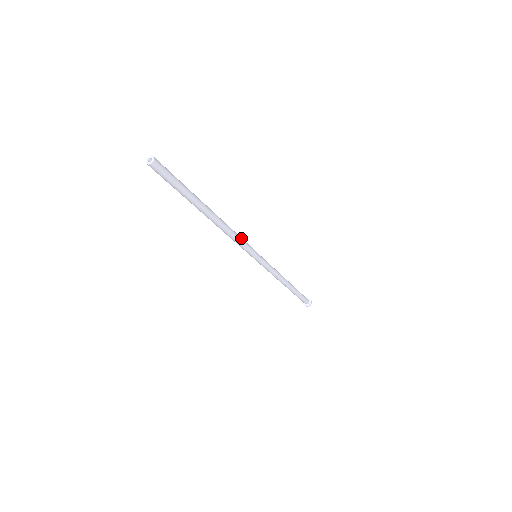
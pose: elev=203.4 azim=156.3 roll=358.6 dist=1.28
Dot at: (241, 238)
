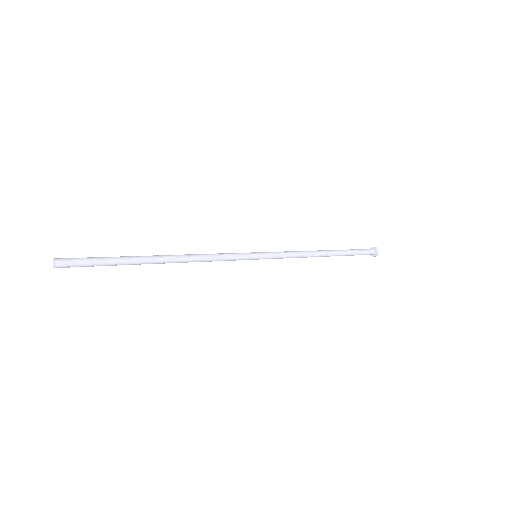
Dot at: (218, 254)
